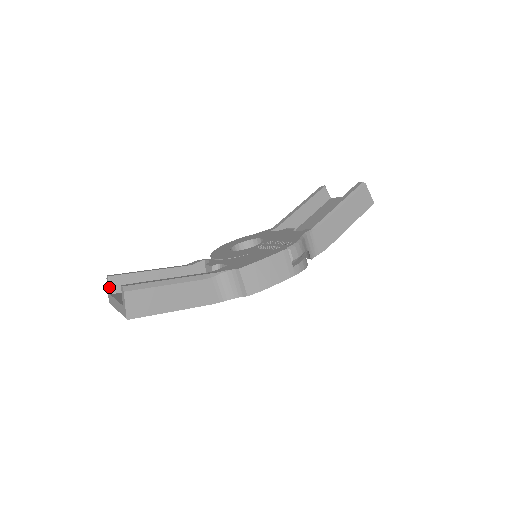
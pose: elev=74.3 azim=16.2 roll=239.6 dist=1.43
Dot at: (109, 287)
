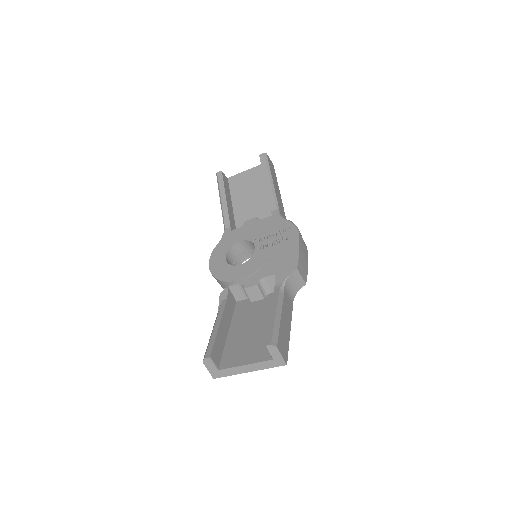
Dot at: (214, 365)
